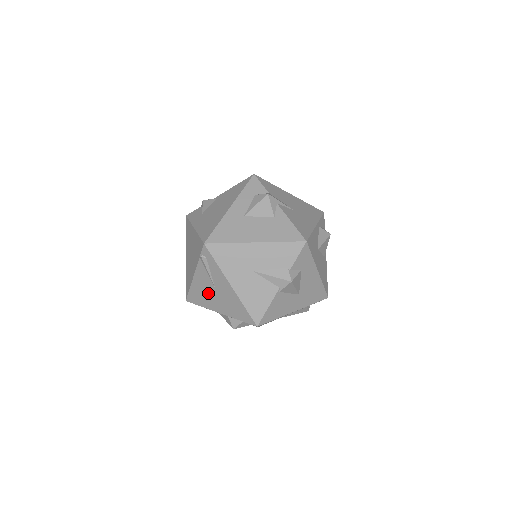
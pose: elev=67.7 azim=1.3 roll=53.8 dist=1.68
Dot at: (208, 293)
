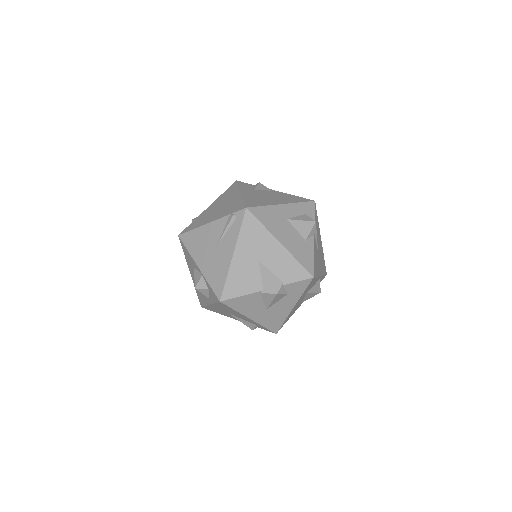
Dot at: (206, 245)
